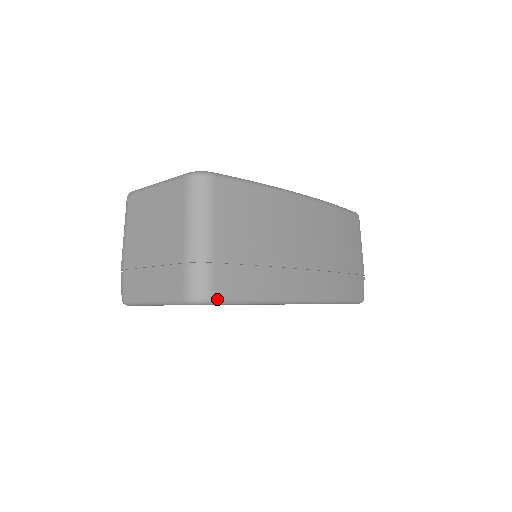
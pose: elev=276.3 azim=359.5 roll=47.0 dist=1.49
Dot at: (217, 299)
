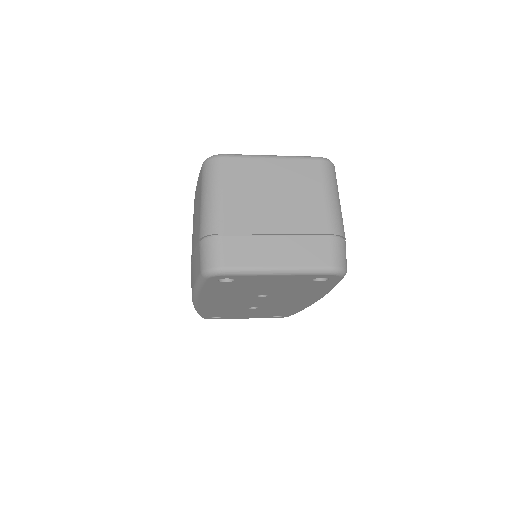
Dot at: occluded
